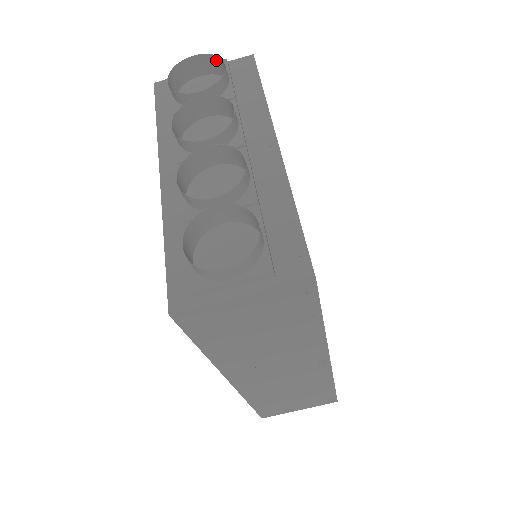
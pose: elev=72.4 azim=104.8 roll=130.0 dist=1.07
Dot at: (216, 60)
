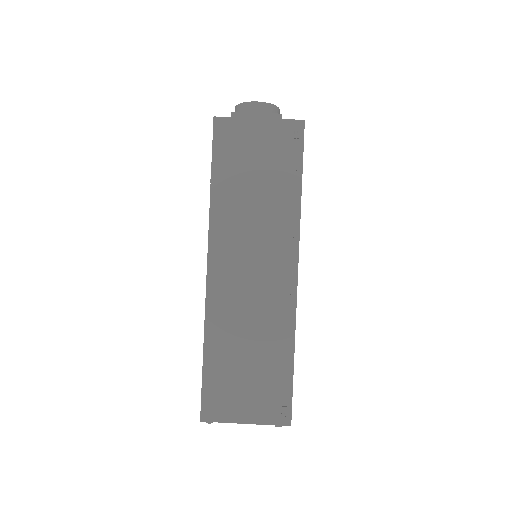
Dot at: occluded
